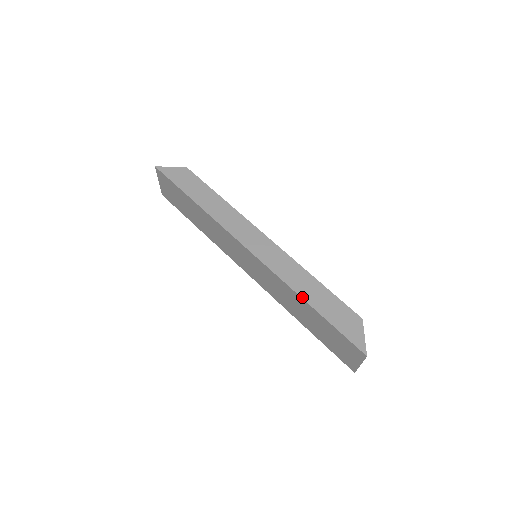
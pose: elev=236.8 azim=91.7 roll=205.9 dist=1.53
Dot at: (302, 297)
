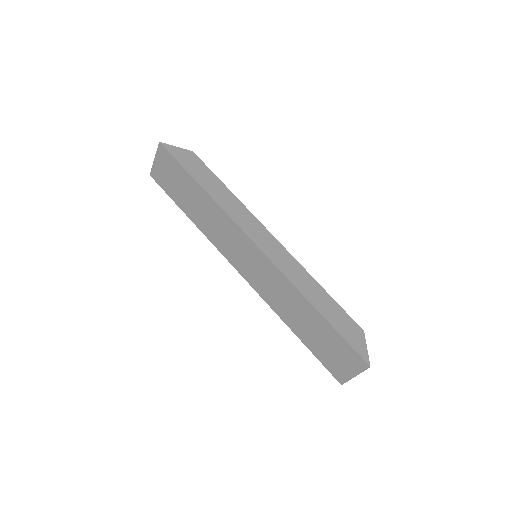
Dot at: (311, 302)
